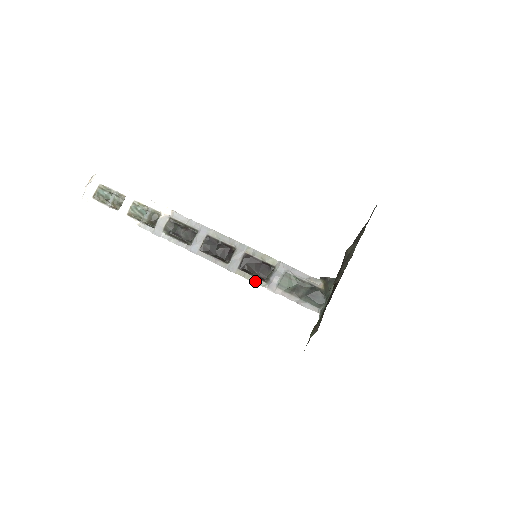
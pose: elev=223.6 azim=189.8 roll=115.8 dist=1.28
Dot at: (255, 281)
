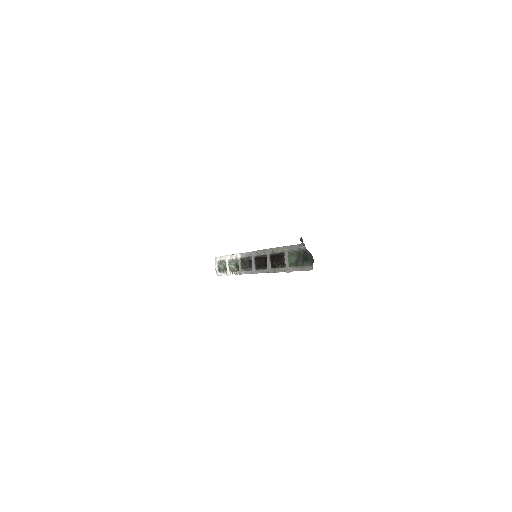
Dot at: (280, 271)
